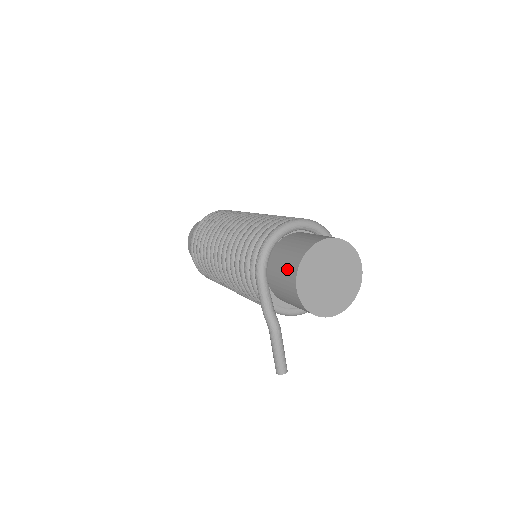
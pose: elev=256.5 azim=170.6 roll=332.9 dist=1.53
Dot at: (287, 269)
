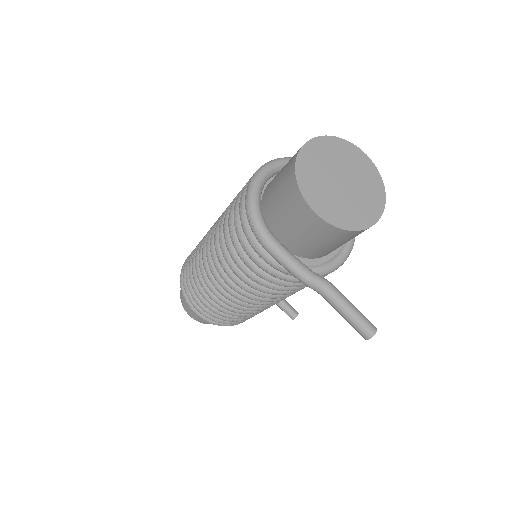
Dot at: (289, 205)
